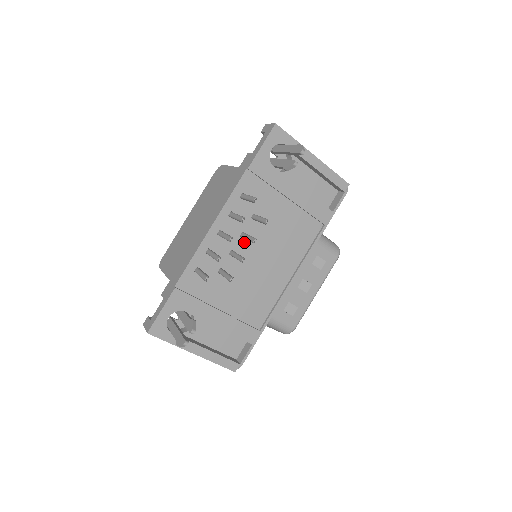
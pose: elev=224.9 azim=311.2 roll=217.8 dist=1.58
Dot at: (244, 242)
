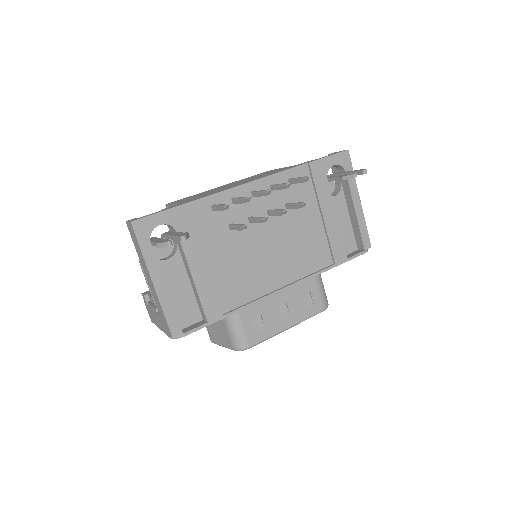
Dot at: occluded
